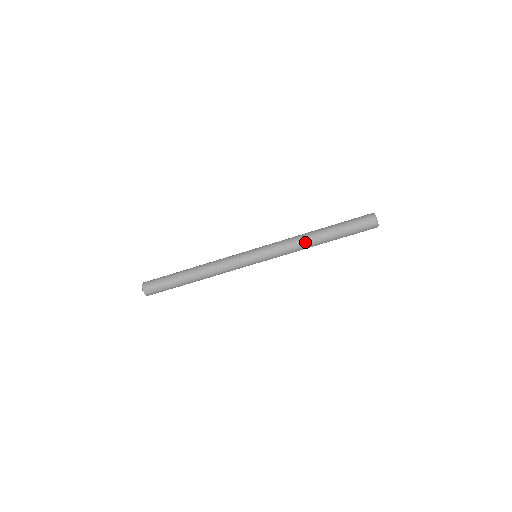
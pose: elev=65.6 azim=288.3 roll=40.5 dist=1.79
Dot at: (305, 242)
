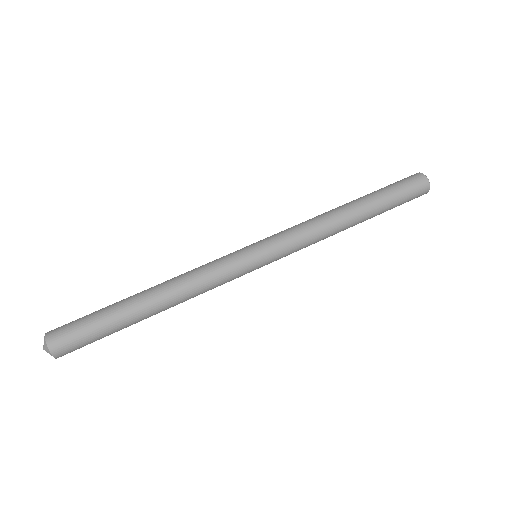
Dot at: (330, 215)
